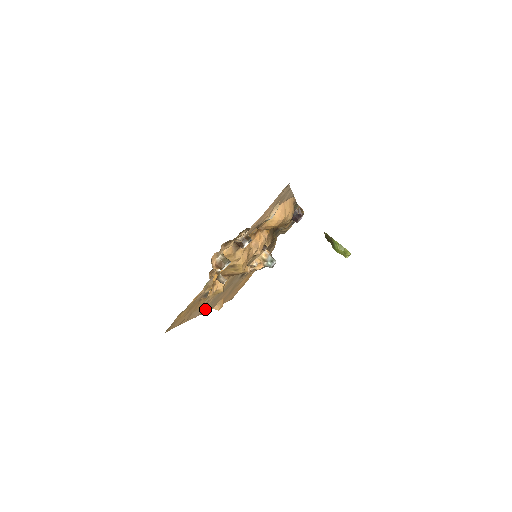
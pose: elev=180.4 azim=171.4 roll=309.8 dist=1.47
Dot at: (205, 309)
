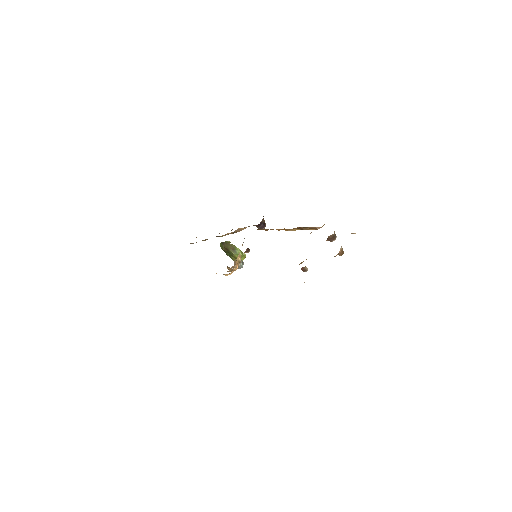
Dot at: occluded
